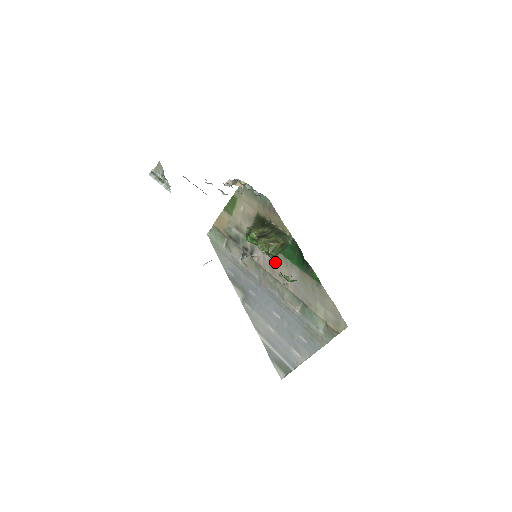
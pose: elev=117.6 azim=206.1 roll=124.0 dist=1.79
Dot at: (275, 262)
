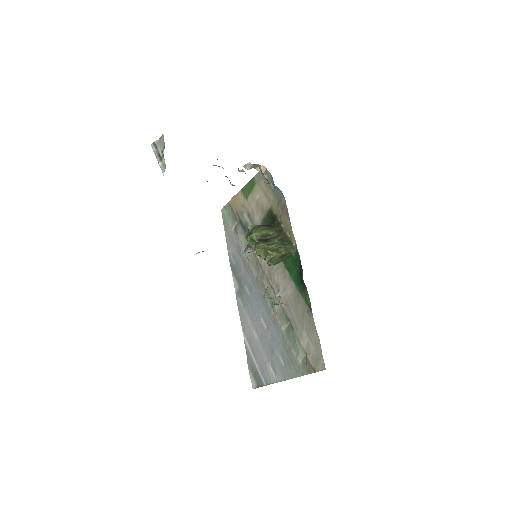
Dot at: (274, 268)
